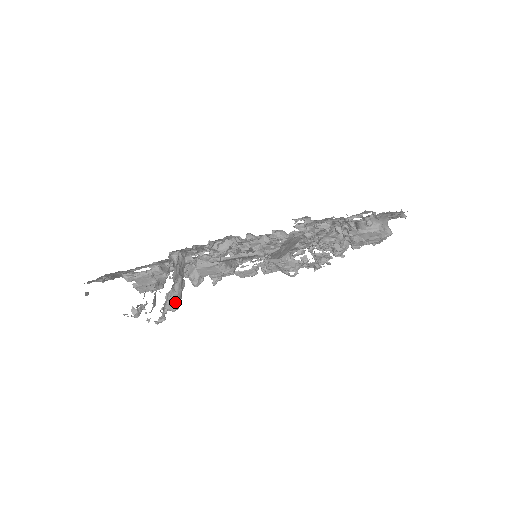
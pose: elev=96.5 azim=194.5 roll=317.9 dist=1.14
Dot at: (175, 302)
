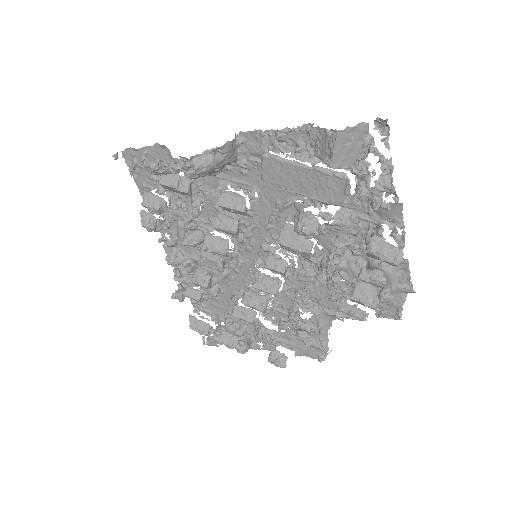
Dot at: (204, 164)
